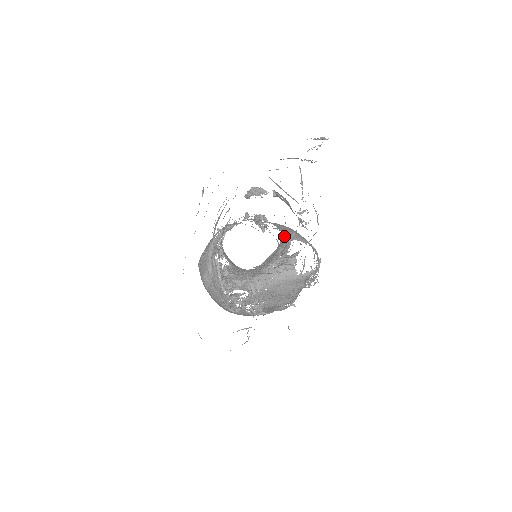
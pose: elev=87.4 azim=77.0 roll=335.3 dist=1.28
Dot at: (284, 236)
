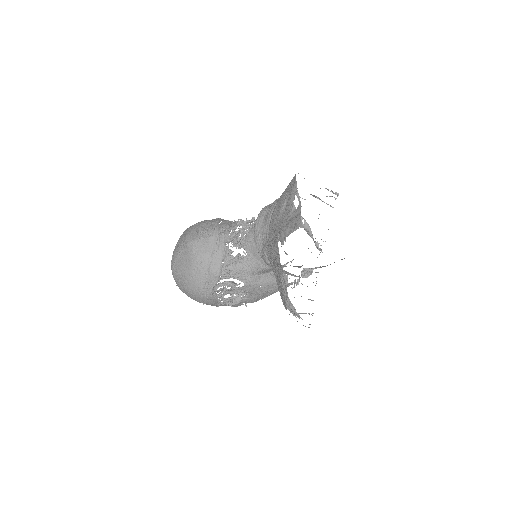
Dot at: occluded
